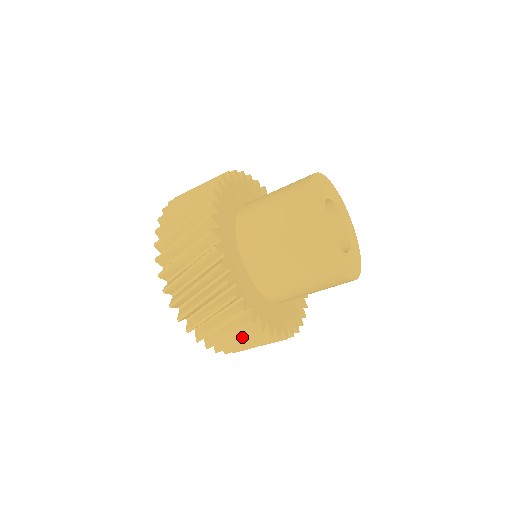
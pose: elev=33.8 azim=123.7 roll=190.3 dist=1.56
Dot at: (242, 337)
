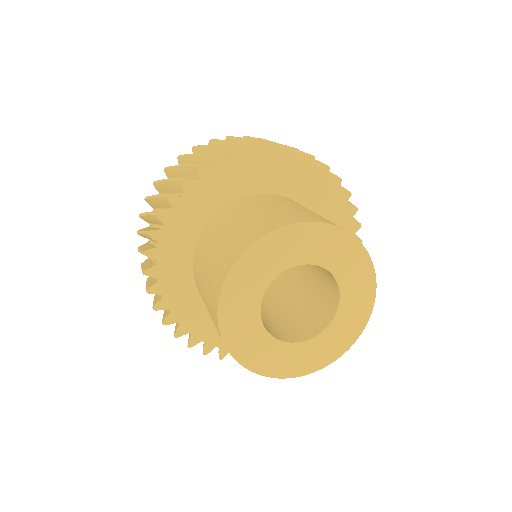
Dot at: occluded
